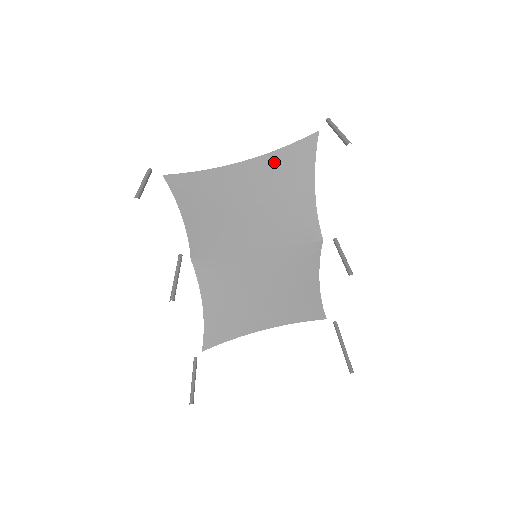
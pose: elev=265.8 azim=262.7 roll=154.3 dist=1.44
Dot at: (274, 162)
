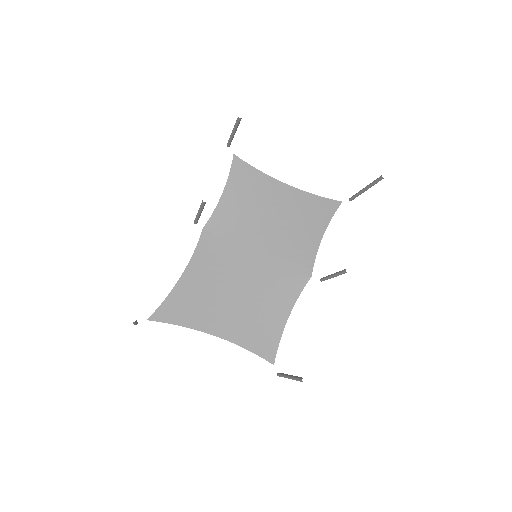
Dot at: (306, 200)
